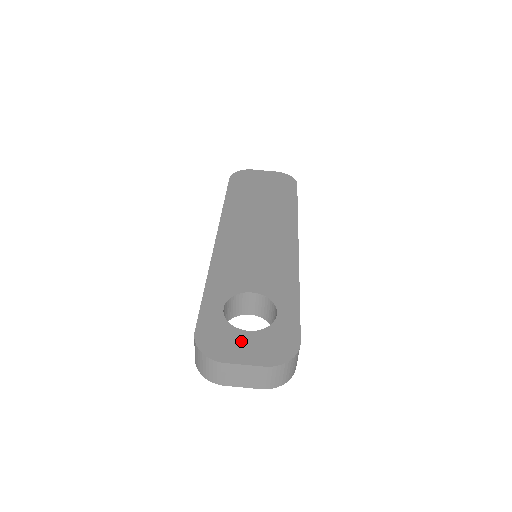
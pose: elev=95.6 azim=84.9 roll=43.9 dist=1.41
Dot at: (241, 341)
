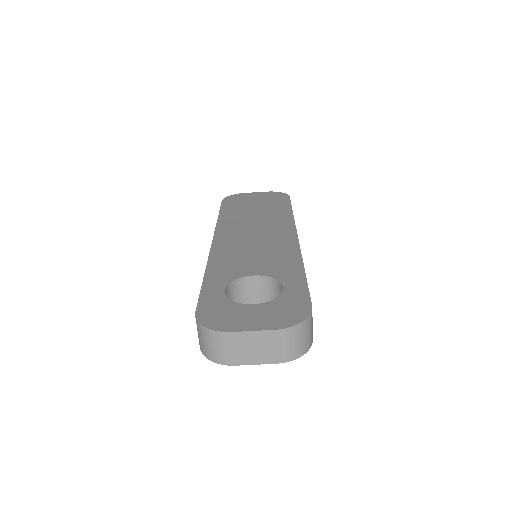
Dot at: (247, 313)
